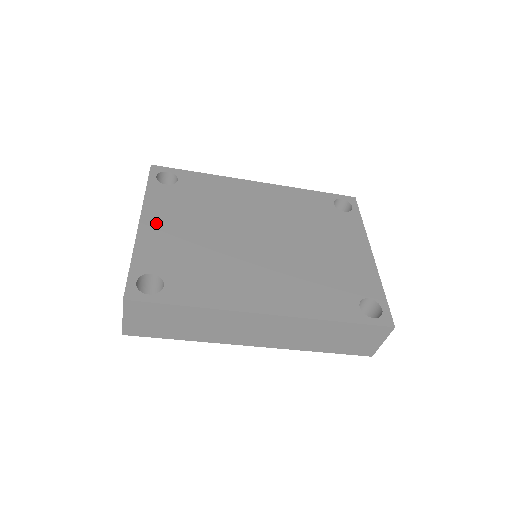
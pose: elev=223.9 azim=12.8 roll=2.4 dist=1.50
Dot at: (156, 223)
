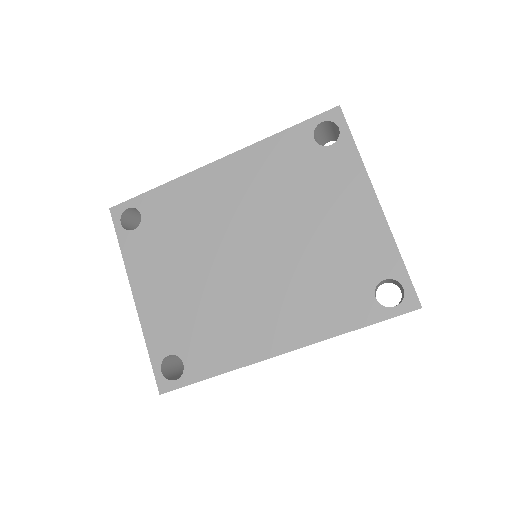
Dot at: (147, 290)
